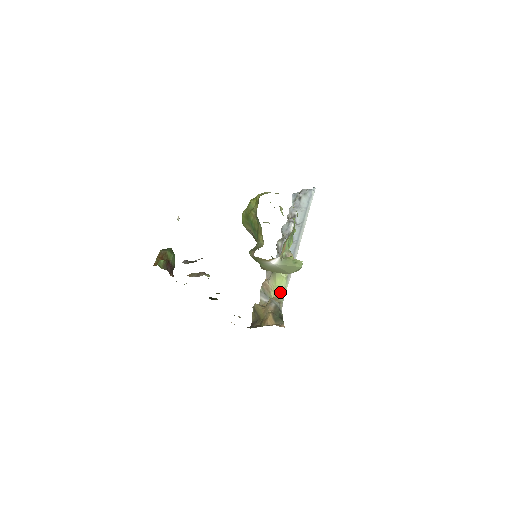
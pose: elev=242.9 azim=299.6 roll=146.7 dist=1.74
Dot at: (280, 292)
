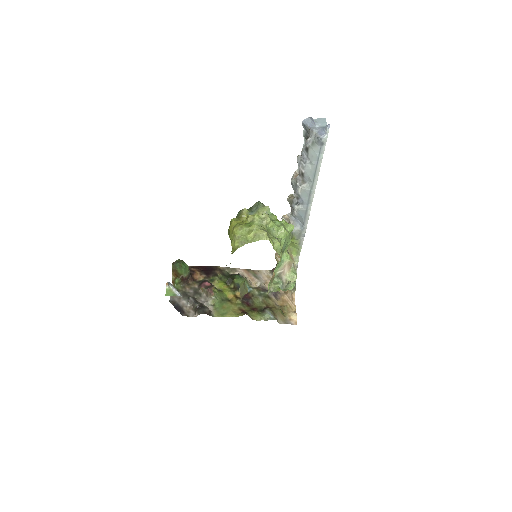
Dot at: (295, 253)
